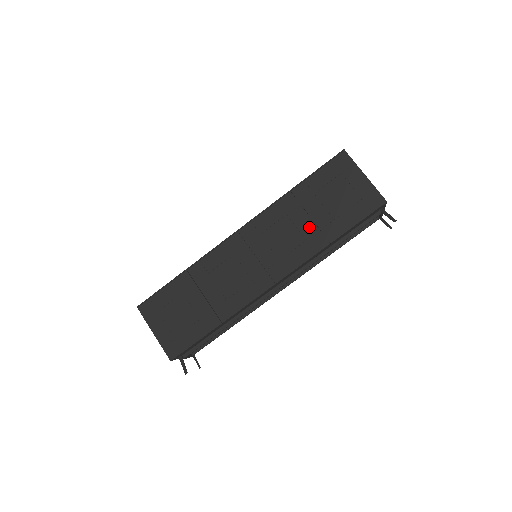
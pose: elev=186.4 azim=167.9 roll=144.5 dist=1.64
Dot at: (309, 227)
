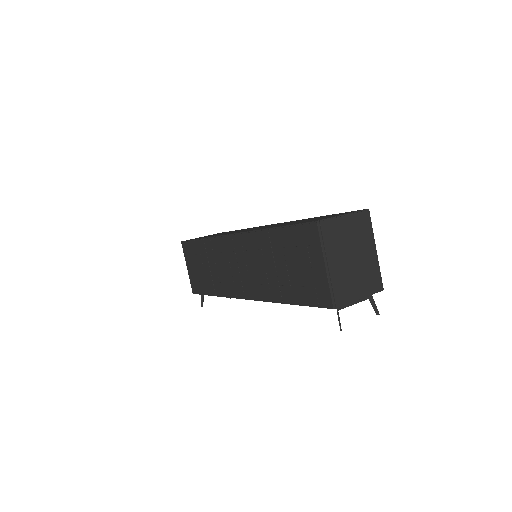
Dot at: (273, 275)
